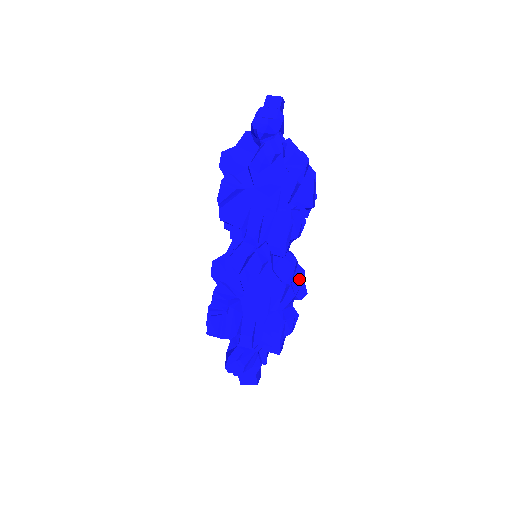
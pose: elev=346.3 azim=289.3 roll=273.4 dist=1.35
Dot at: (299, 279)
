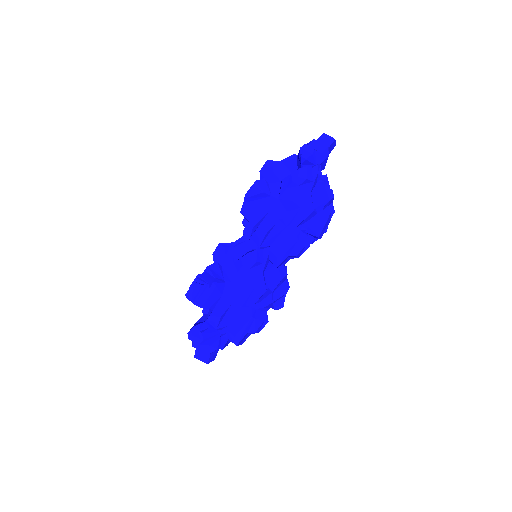
Dot at: (282, 291)
